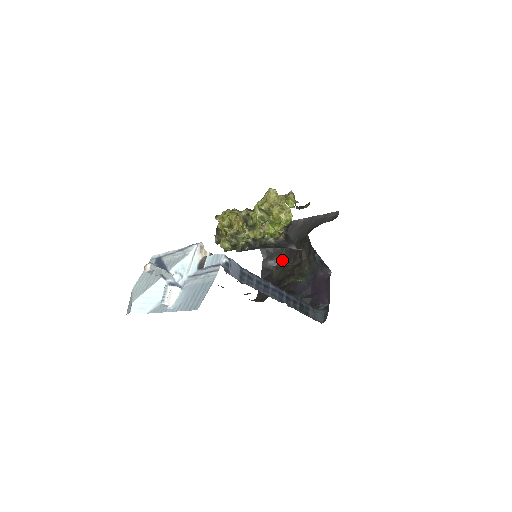
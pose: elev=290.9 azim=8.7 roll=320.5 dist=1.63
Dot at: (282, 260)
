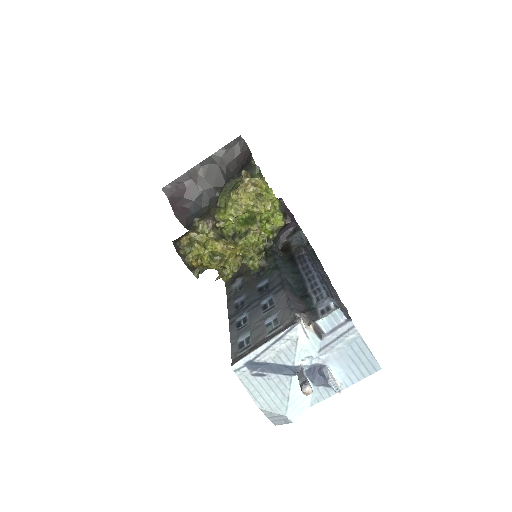
Dot at: occluded
